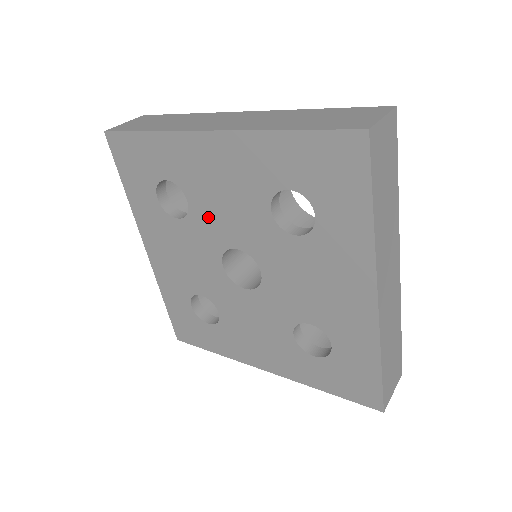
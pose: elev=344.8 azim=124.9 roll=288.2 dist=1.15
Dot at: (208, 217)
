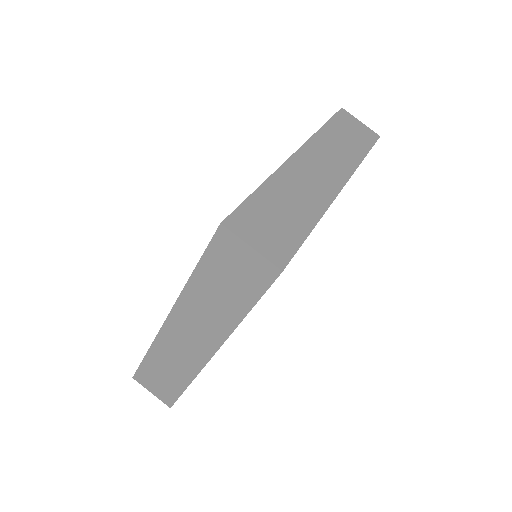
Dot at: occluded
